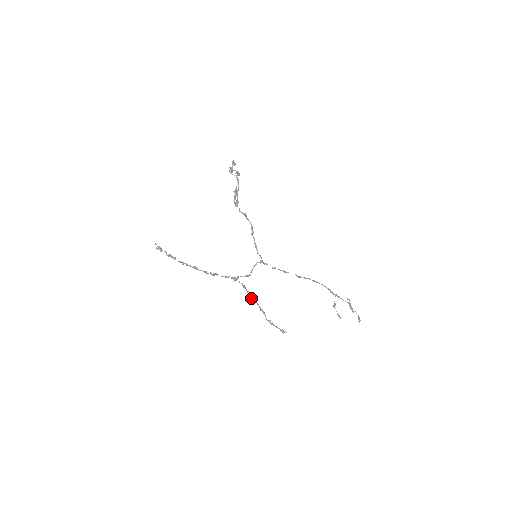
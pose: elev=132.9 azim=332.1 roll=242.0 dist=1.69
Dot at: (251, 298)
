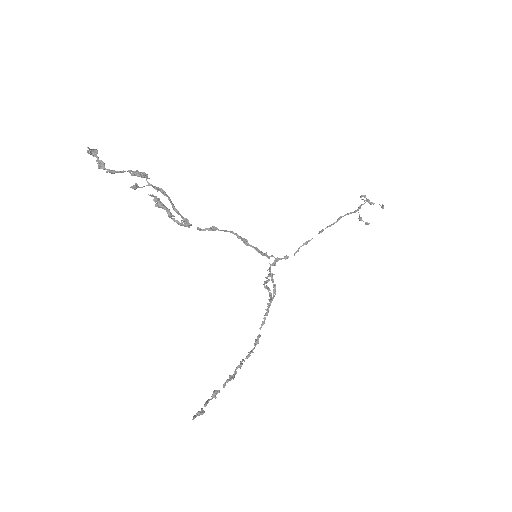
Dot at: occluded
